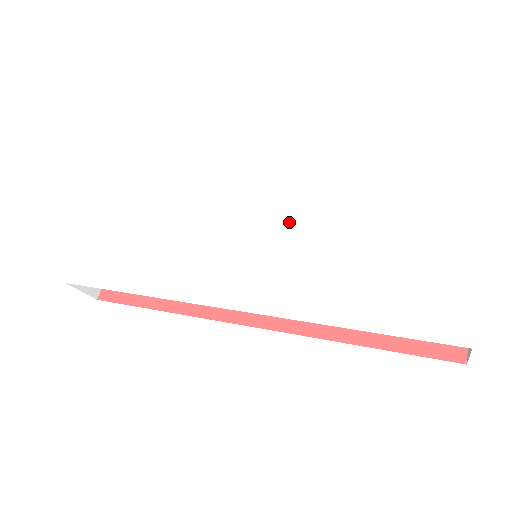
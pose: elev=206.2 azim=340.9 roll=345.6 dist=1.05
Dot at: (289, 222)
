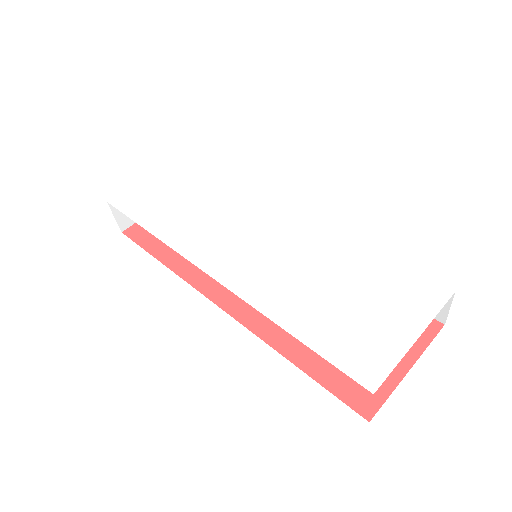
Dot at: (294, 240)
